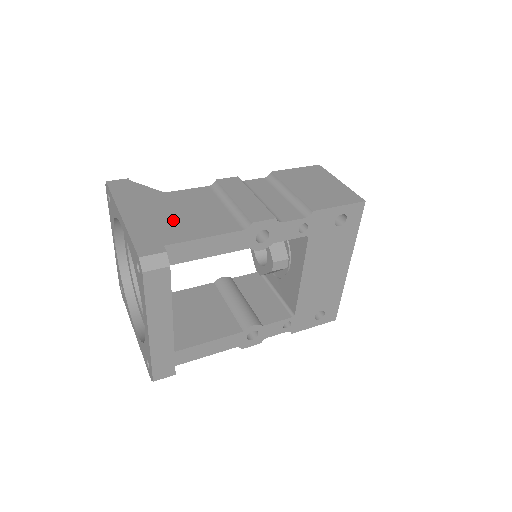
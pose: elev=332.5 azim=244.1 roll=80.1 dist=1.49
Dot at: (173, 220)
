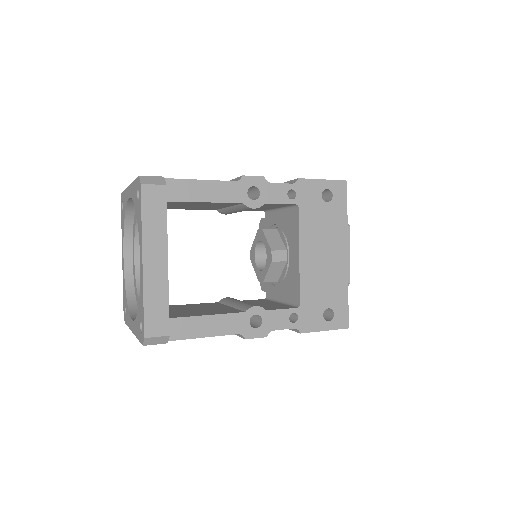
Dot at: occluded
